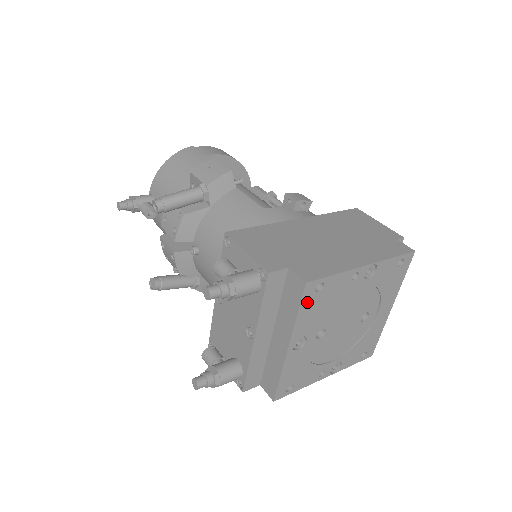
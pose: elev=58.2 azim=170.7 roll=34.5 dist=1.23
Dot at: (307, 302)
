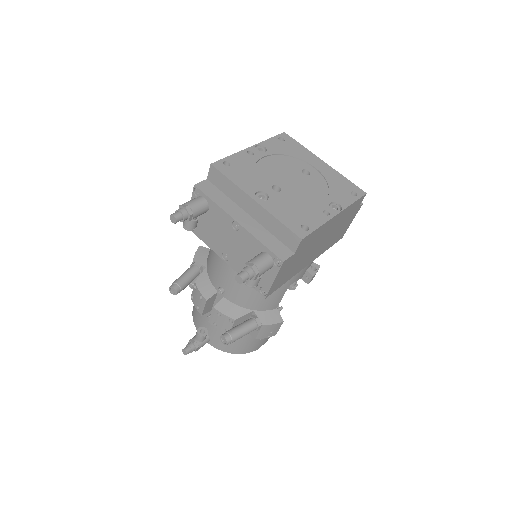
Dot at: (228, 173)
